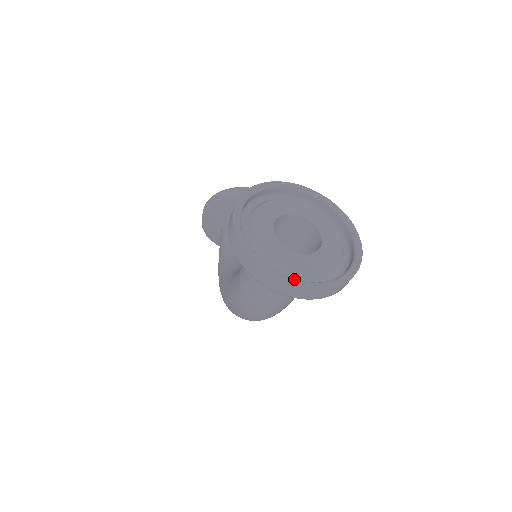
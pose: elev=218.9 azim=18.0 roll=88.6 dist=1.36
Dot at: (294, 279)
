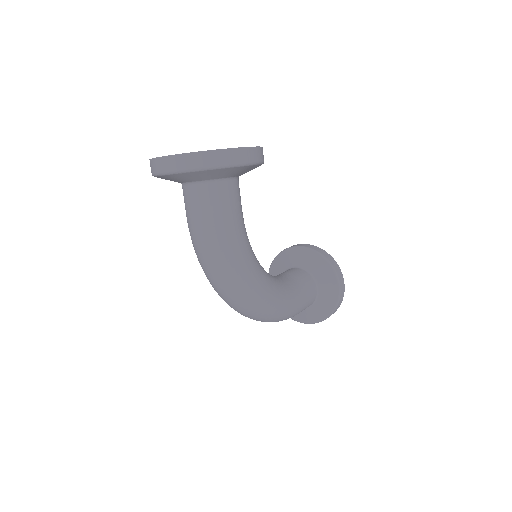
Dot at: occluded
